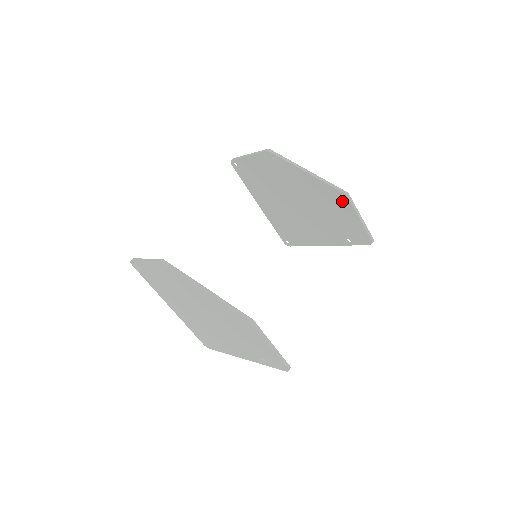
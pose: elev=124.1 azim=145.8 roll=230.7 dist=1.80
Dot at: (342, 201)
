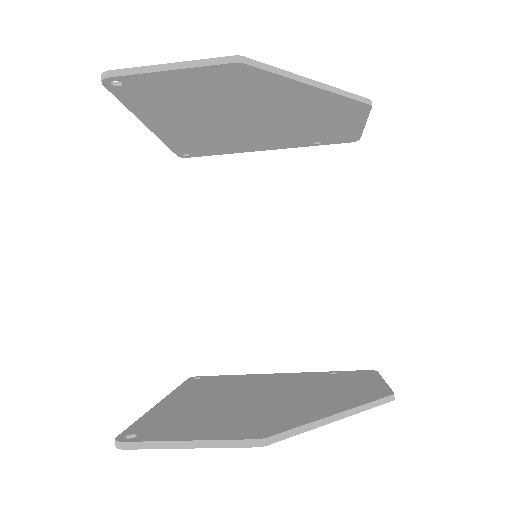
Dot at: (354, 112)
